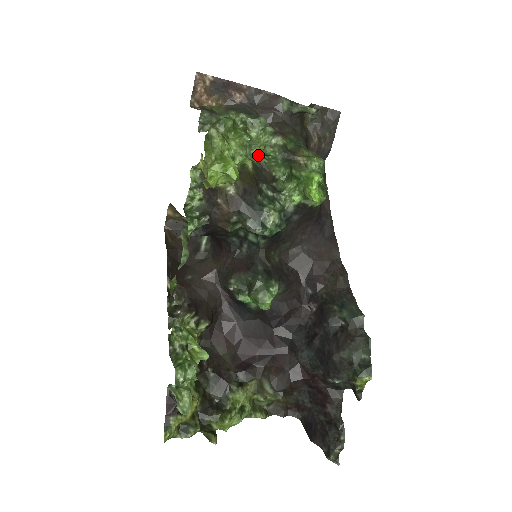
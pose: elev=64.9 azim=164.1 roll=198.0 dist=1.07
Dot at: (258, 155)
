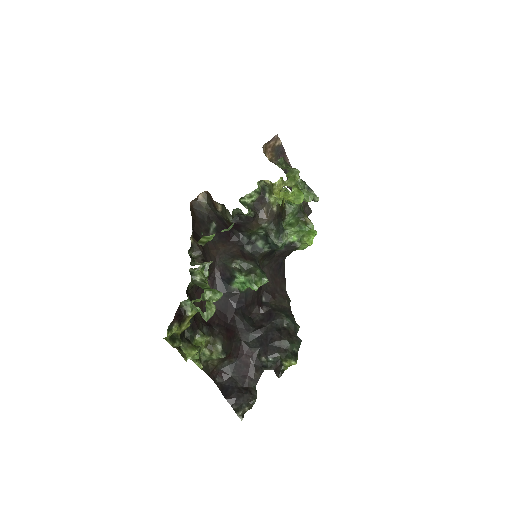
Dot at: (312, 199)
